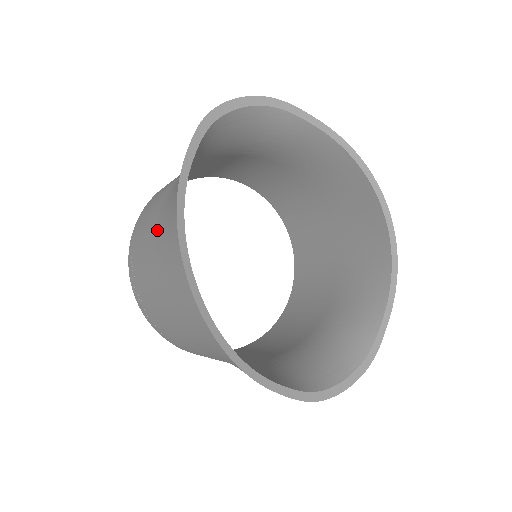
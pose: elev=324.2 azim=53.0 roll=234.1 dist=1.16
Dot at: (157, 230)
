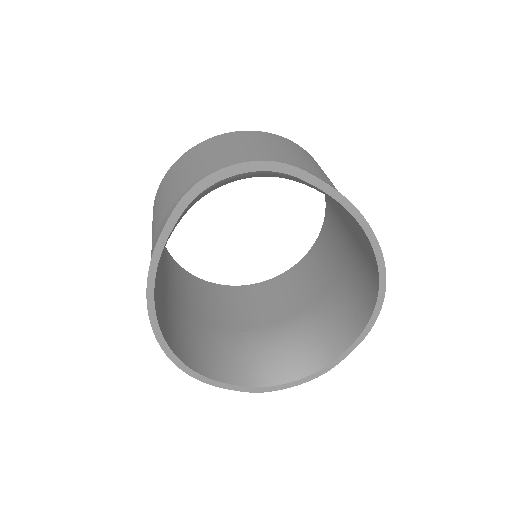
Dot at: (153, 246)
